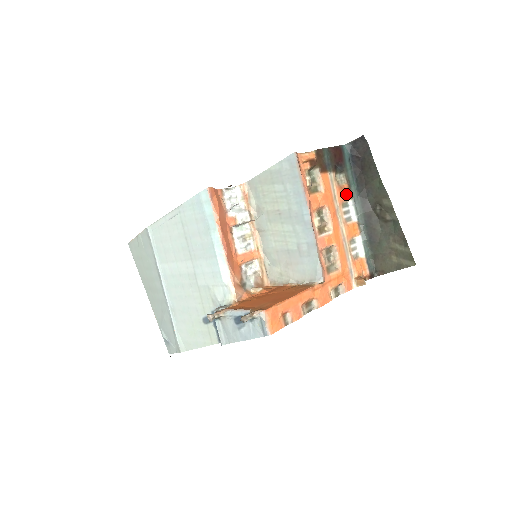
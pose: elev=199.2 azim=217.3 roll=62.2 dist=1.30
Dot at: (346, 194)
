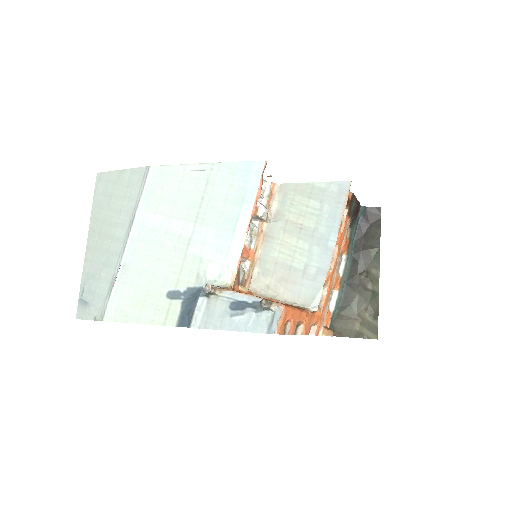
Dot at: (346, 247)
